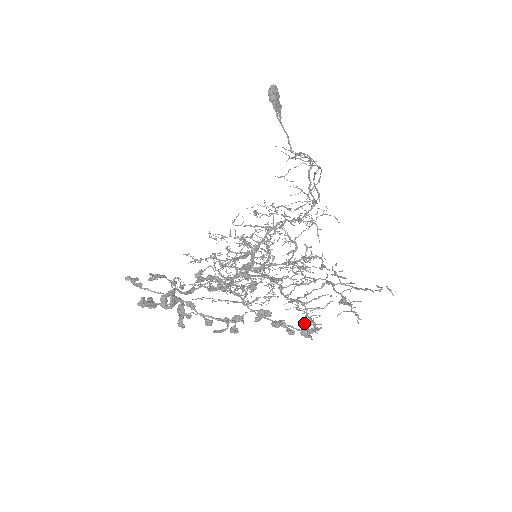
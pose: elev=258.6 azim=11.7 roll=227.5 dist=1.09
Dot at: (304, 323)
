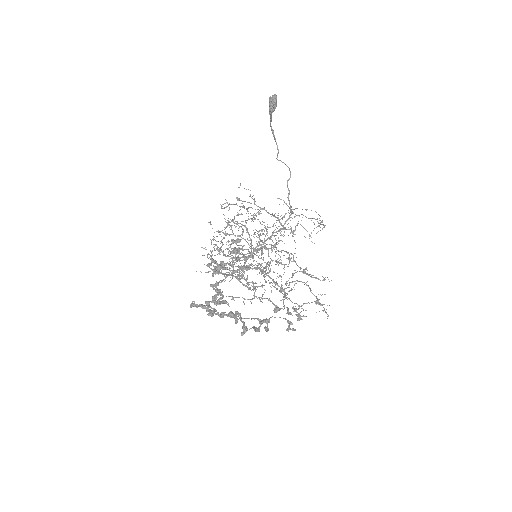
Dot at: (299, 317)
